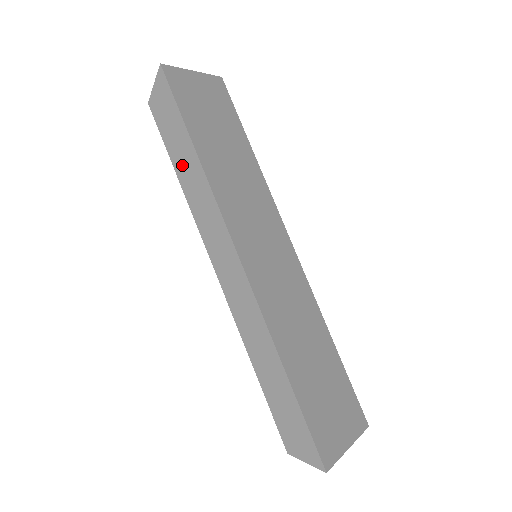
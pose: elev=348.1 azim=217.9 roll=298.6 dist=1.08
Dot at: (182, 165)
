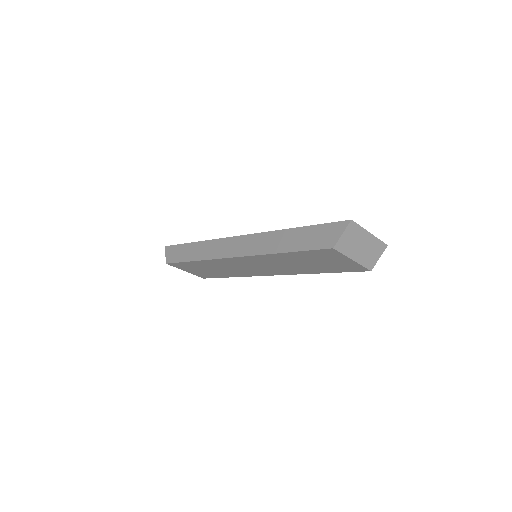
Dot at: (193, 254)
